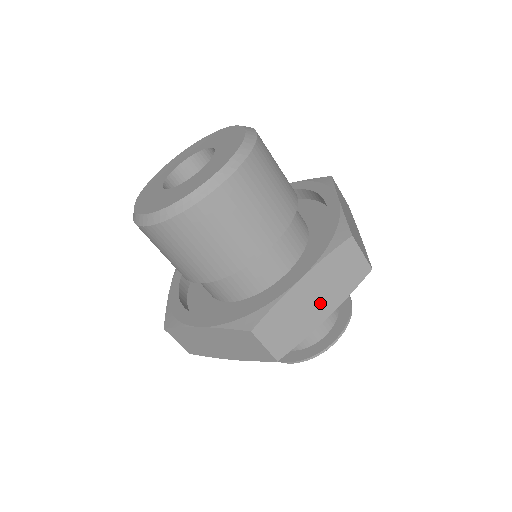
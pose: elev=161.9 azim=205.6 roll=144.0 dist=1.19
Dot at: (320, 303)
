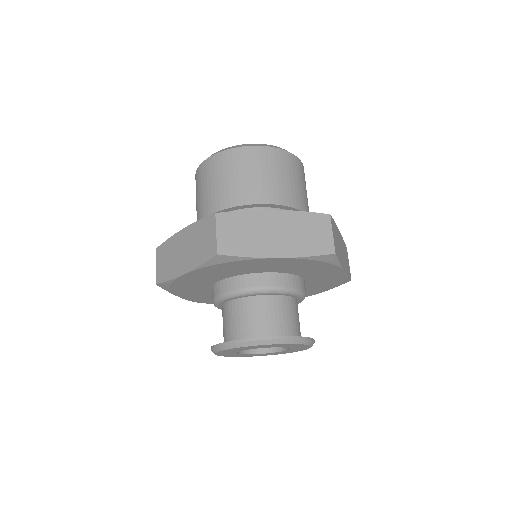
Dot at: (343, 257)
